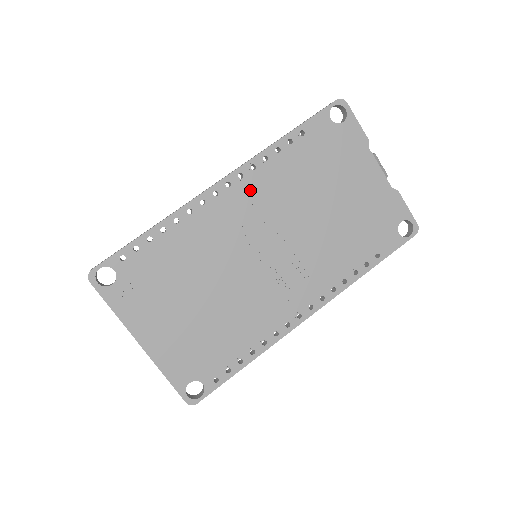
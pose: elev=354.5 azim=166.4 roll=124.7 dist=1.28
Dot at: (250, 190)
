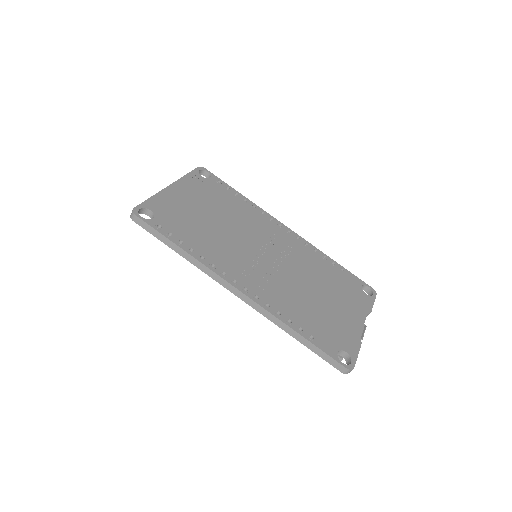
Dot at: (294, 243)
